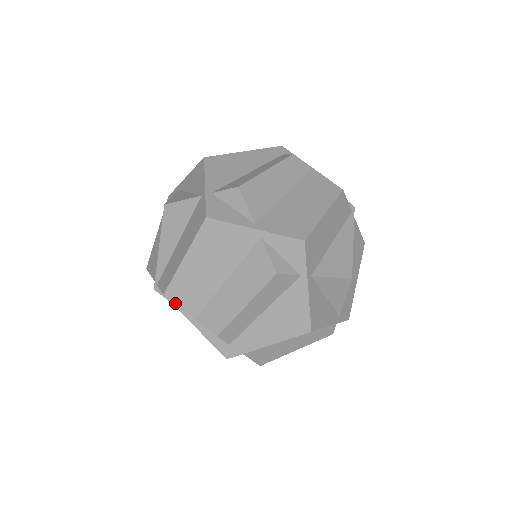
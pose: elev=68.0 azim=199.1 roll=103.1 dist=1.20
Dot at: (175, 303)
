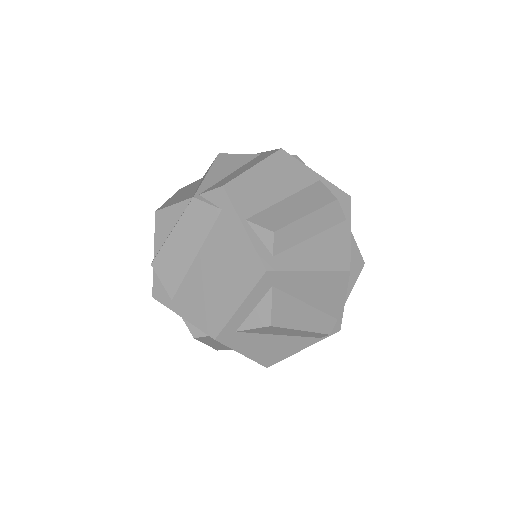
Dot at: (231, 197)
